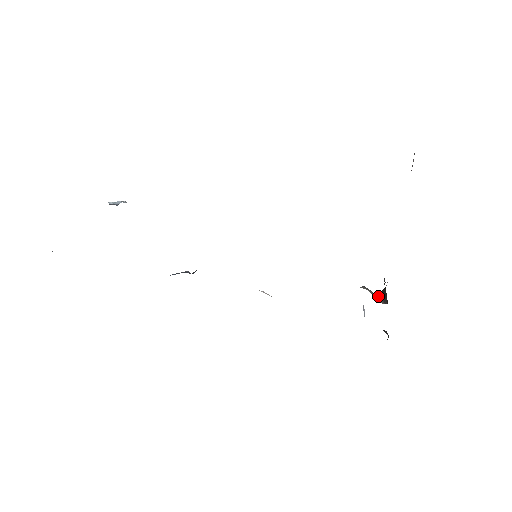
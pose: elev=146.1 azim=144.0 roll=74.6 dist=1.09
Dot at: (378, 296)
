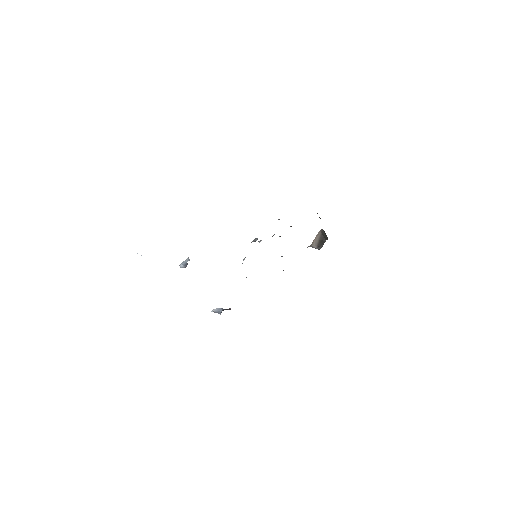
Dot at: occluded
